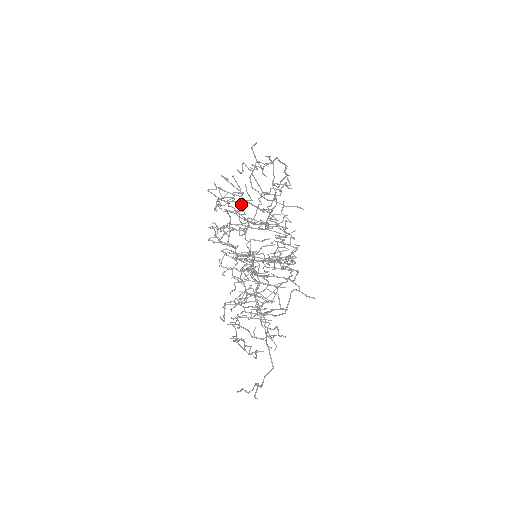
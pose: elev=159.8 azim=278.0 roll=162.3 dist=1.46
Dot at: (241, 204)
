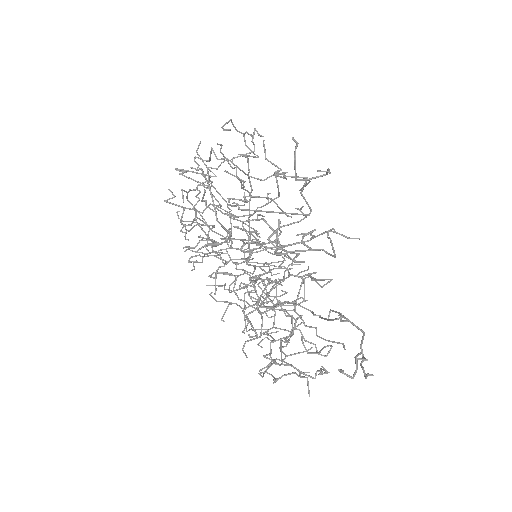
Dot at: (208, 232)
